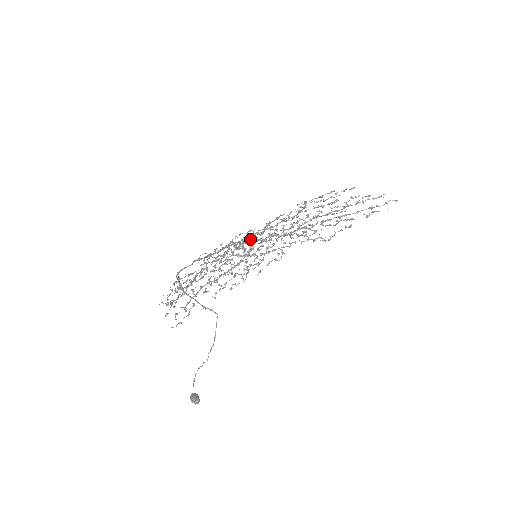
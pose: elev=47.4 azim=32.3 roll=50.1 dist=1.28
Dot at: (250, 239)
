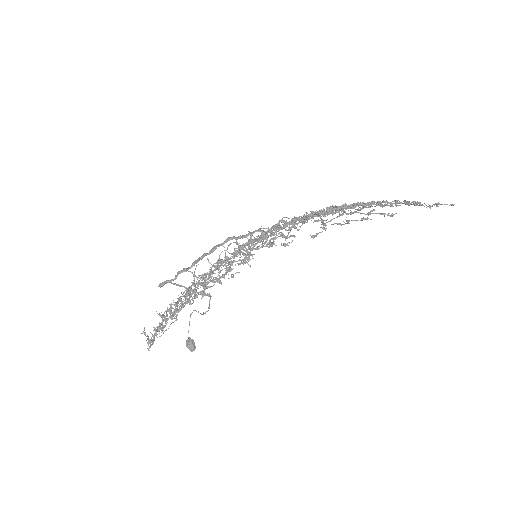
Dot at: (249, 246)
